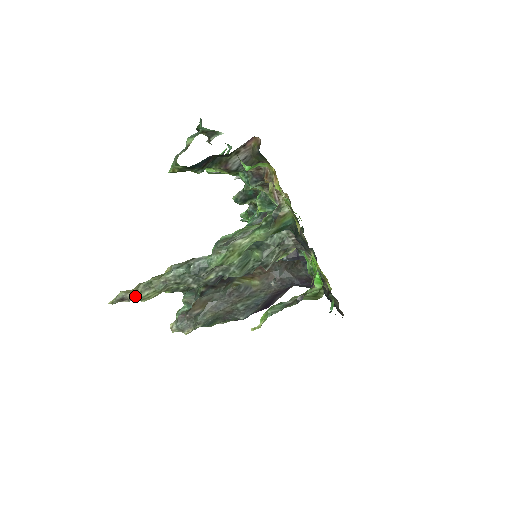
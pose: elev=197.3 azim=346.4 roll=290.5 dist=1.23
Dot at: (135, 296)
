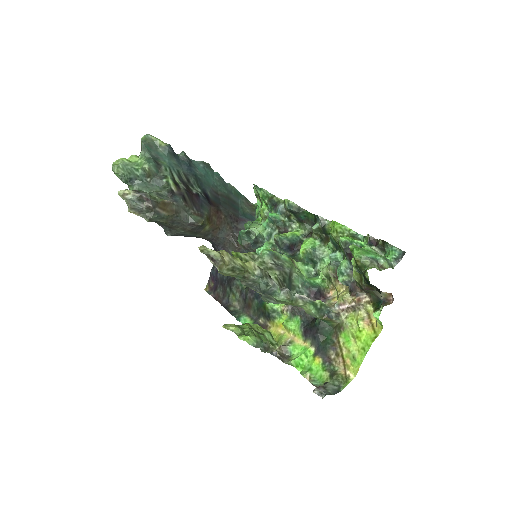
Dot at: (223, 268)
